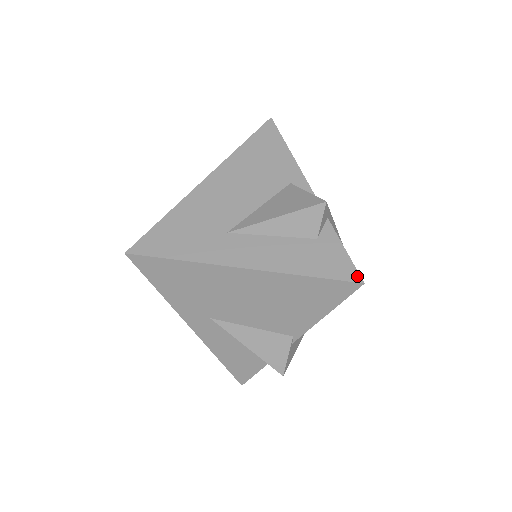
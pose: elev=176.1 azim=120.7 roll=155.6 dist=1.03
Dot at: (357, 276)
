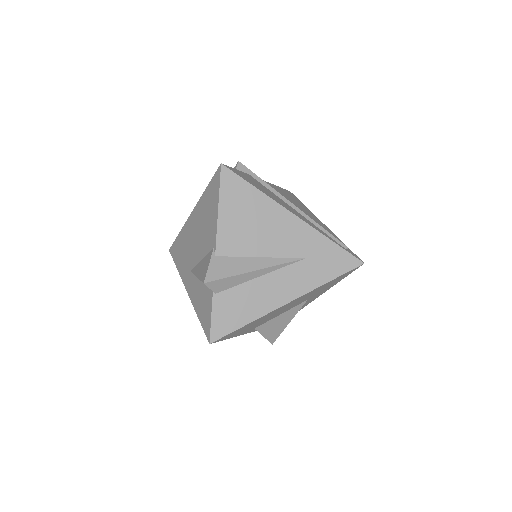
Dot at: (223, 166)
